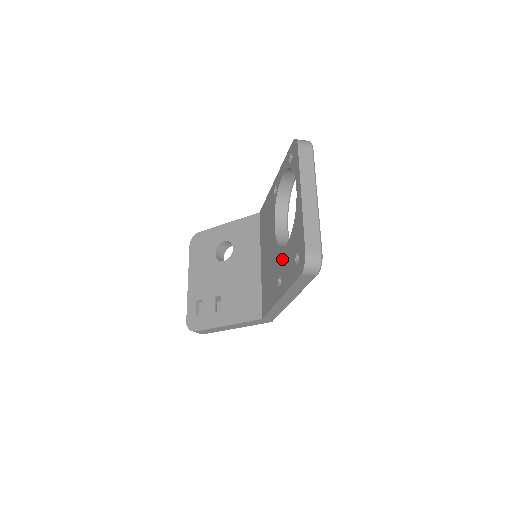
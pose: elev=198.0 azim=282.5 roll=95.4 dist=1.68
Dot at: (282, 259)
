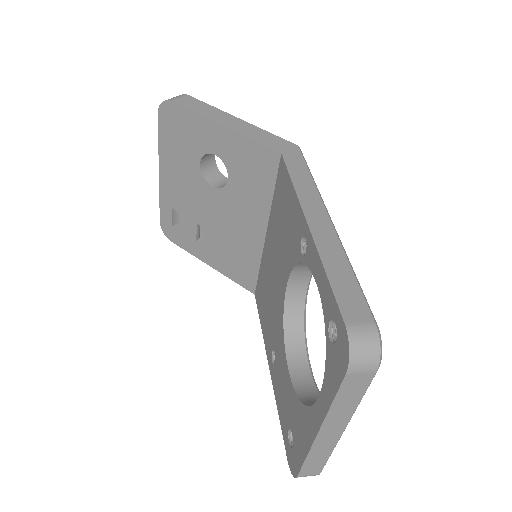
Dot at: (281, 359)
